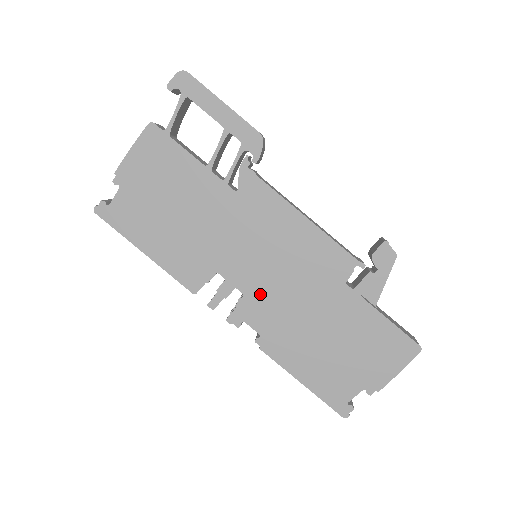
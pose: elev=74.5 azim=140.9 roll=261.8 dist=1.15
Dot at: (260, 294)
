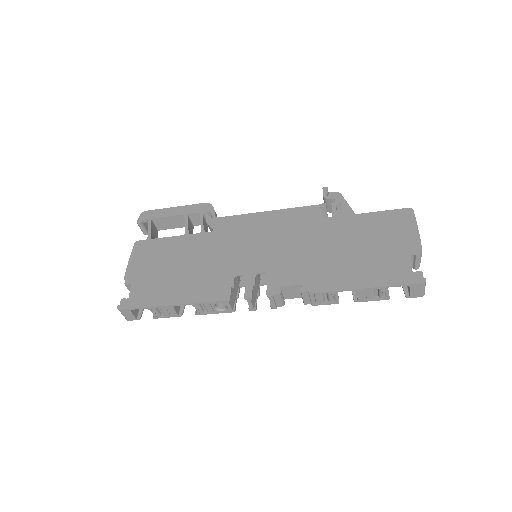
Dot at: (276, 264)
